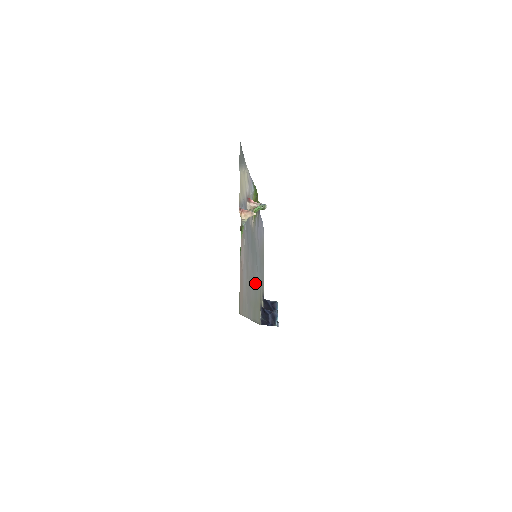
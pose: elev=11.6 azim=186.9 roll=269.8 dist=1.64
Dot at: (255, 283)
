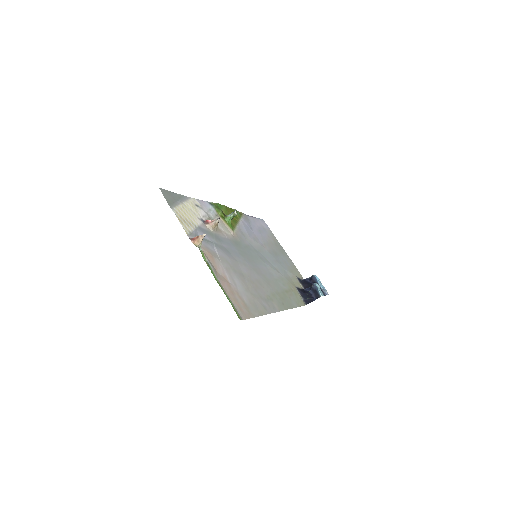
Dot at: (270, 278)
